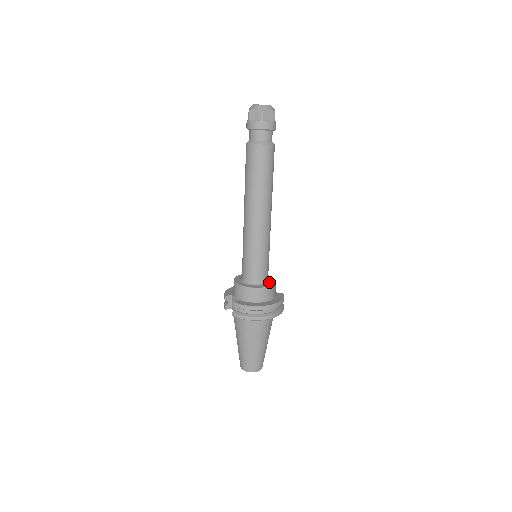
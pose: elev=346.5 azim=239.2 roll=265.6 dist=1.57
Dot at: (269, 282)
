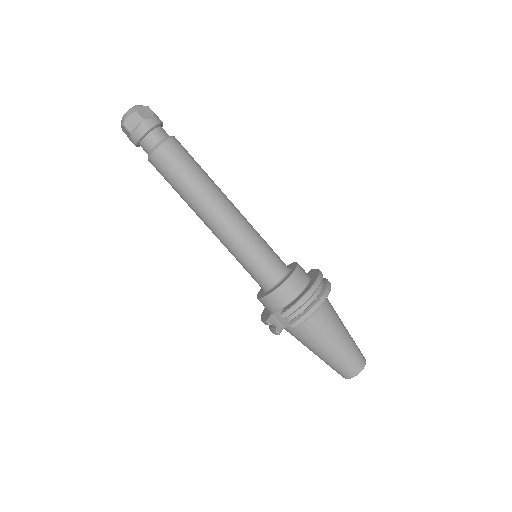
Dot at: (291, 267)
